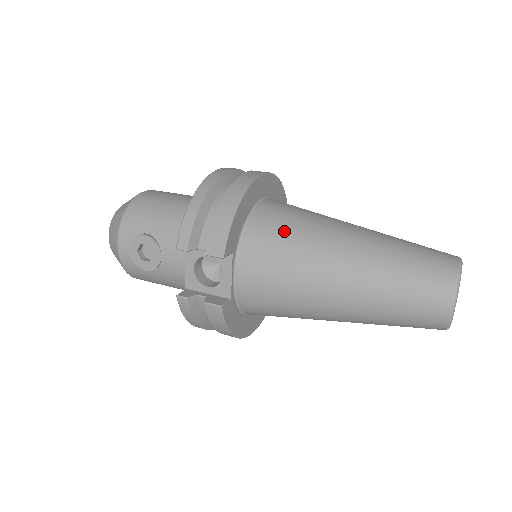
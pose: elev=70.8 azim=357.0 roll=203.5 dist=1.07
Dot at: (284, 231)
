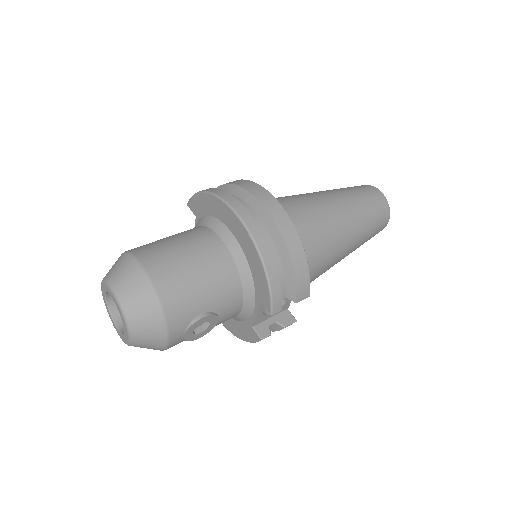
Dot at: (313, 241)
